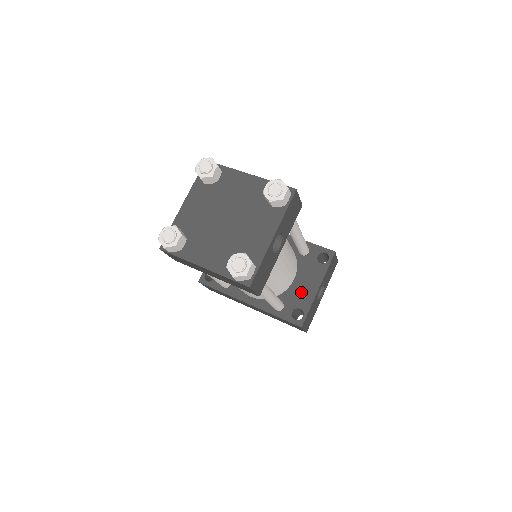
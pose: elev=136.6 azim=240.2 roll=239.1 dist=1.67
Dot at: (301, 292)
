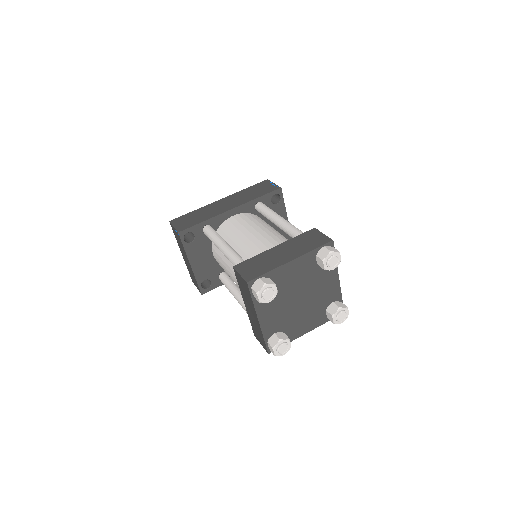
Dot at: occluded
